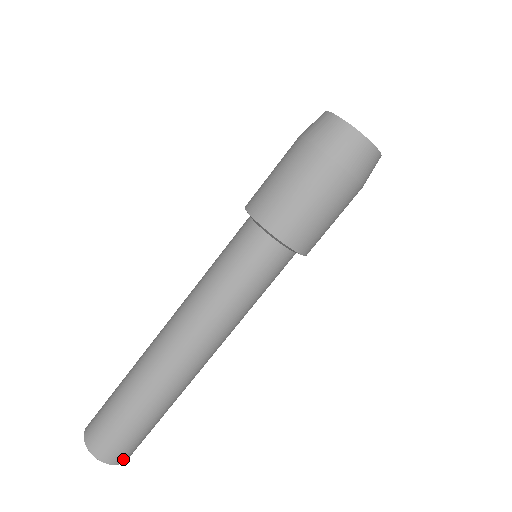
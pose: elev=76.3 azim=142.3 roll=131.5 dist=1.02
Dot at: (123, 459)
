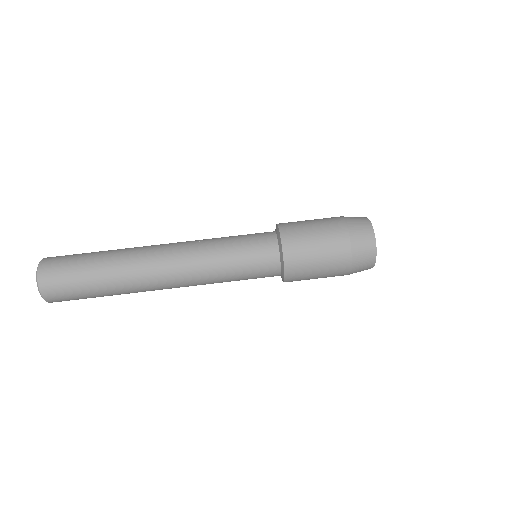
Dot at: (46, 289)
